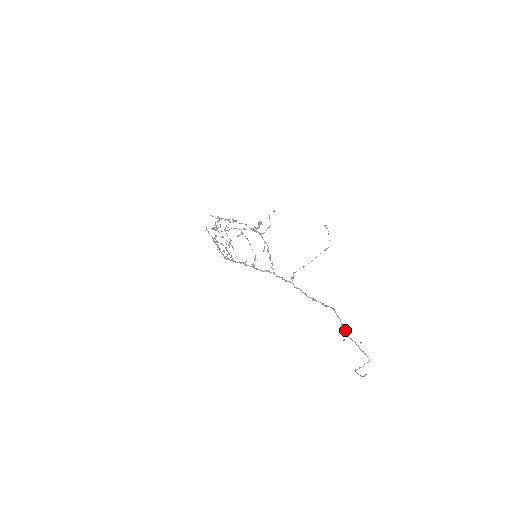
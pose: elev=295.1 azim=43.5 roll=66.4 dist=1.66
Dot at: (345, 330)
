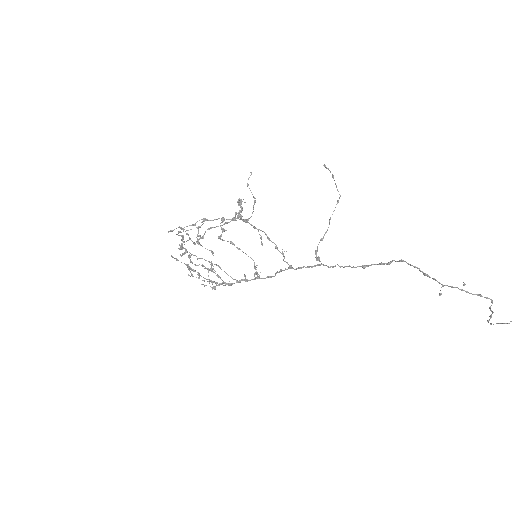
Dot at: (434, 279)
